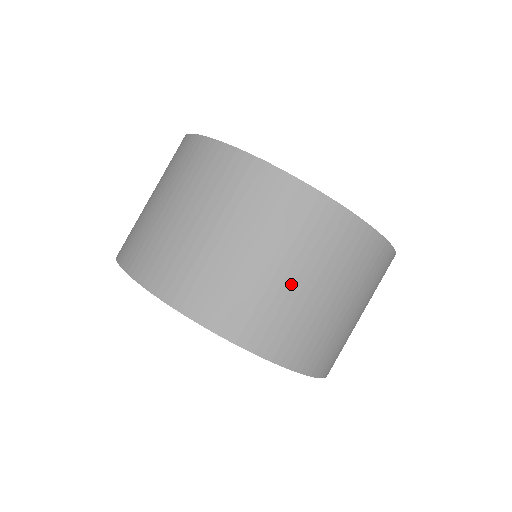
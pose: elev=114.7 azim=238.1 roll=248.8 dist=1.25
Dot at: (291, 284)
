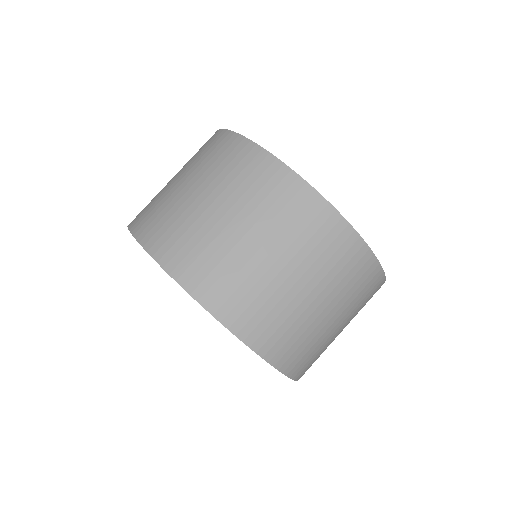
Dot at: (232, 232)
